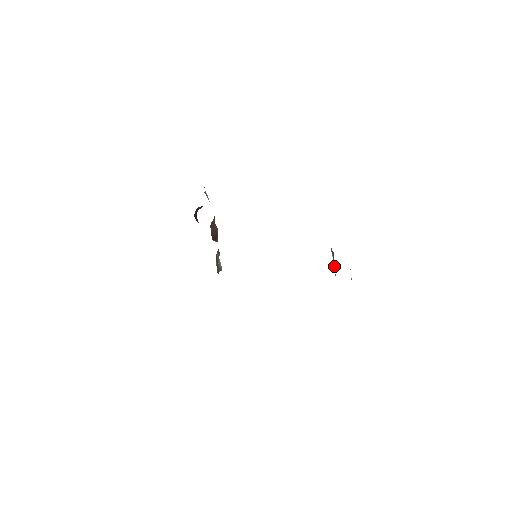
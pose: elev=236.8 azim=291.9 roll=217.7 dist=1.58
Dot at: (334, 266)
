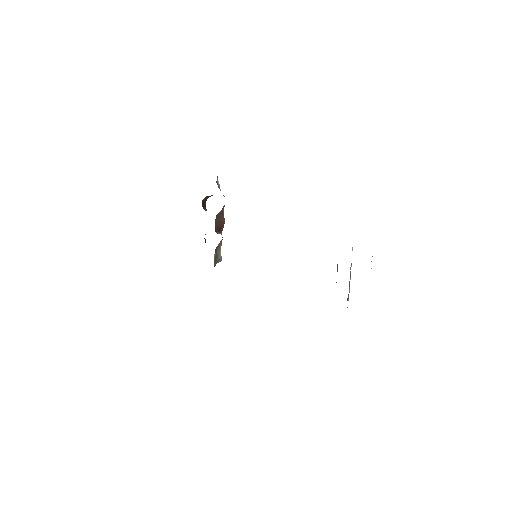
Dot at: occluded
